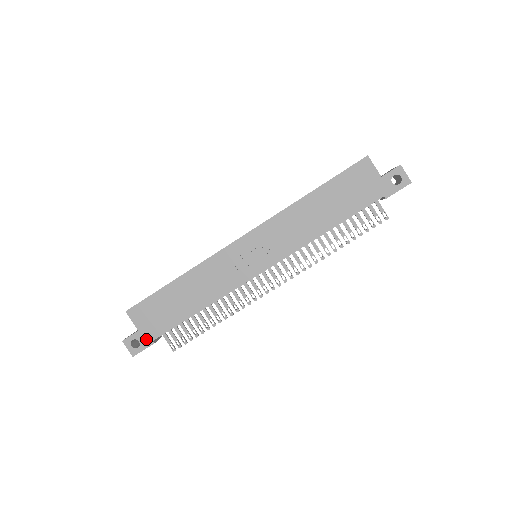
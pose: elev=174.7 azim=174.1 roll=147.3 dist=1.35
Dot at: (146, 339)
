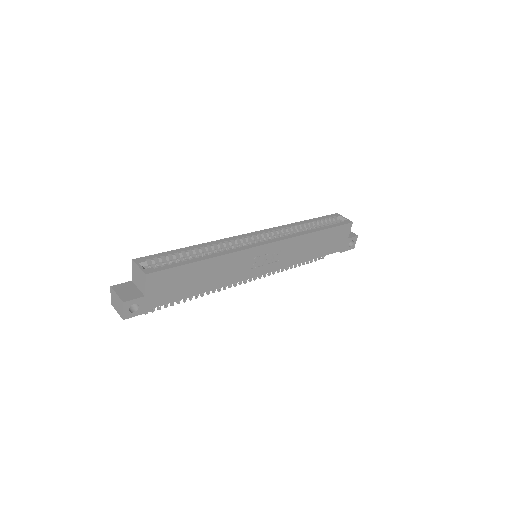
Dot at: (147, 306)
